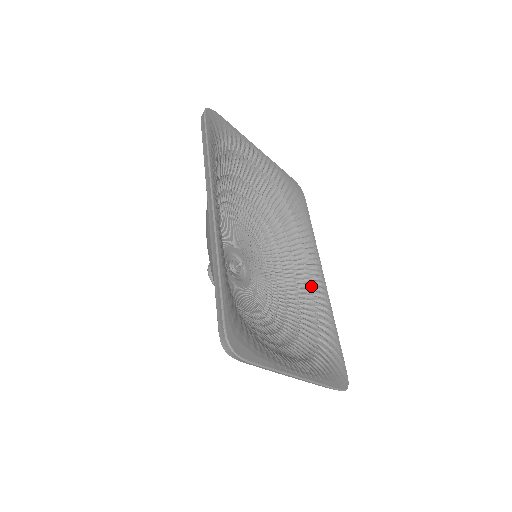
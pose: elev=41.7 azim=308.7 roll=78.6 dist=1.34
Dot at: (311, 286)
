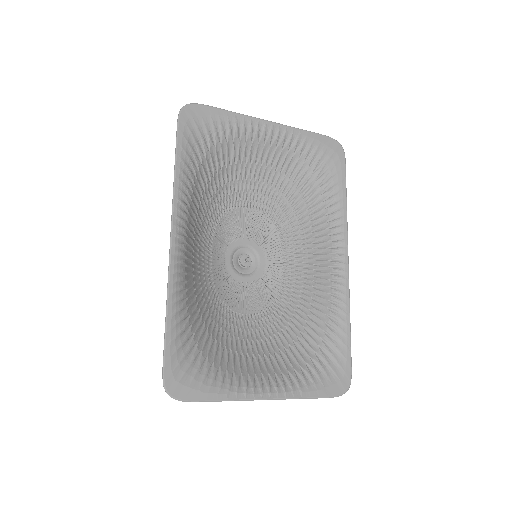
Dot at: (329, 275)
